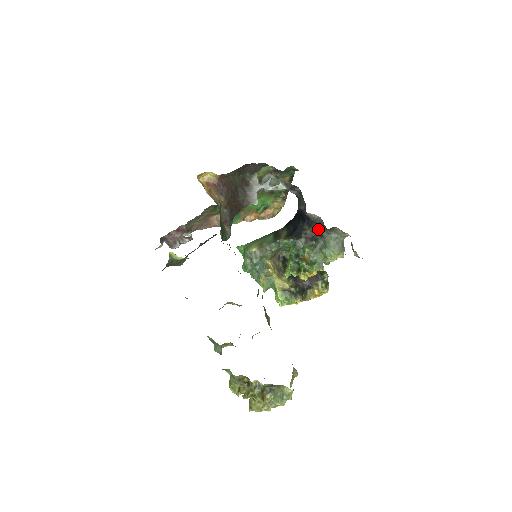
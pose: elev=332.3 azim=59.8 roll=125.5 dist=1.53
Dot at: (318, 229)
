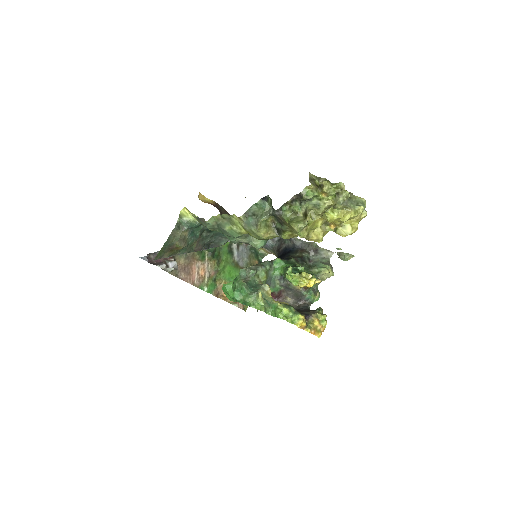
Dot at: (305, 252)
